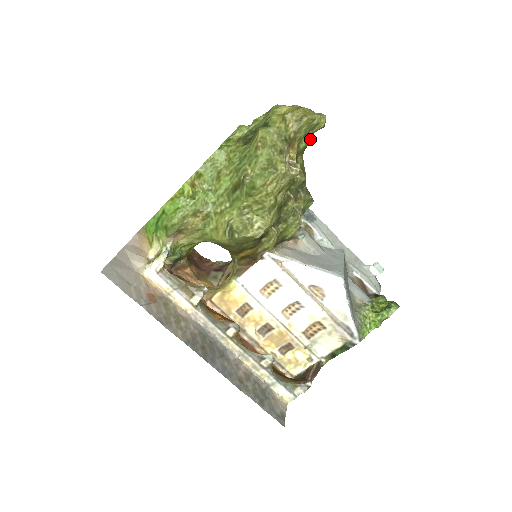
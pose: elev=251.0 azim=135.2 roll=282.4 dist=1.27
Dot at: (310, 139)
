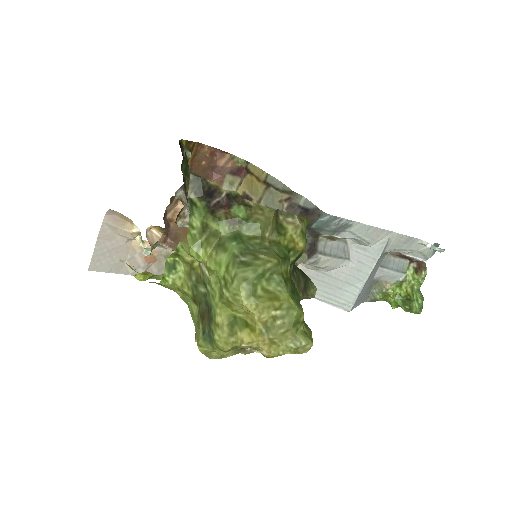
Dot at: occluded
